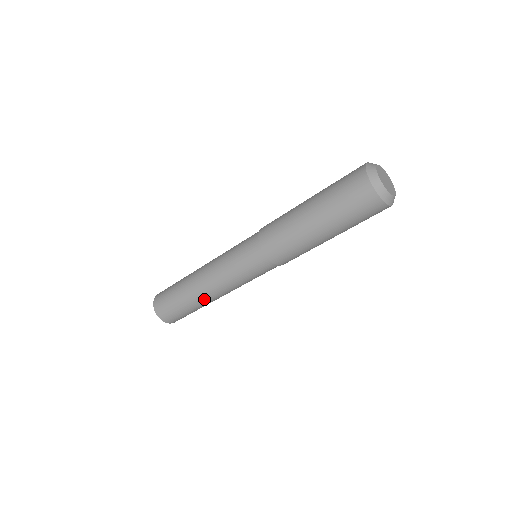
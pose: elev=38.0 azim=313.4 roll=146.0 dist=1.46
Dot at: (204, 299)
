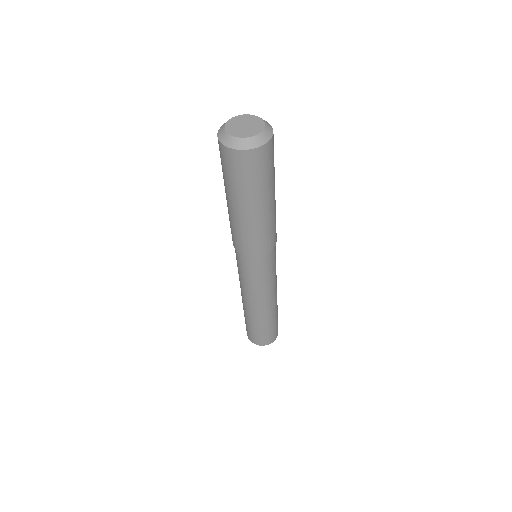
Dot at: (258, 314)
